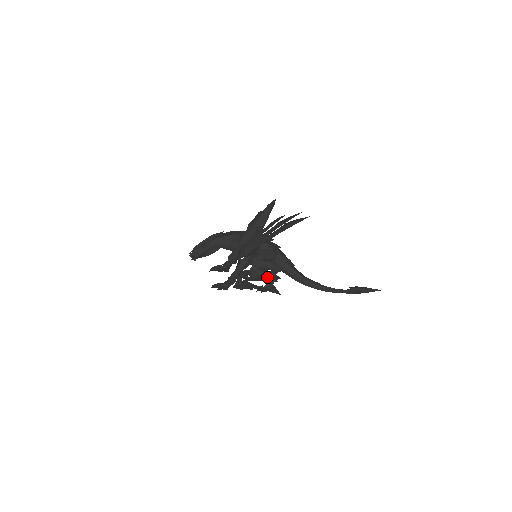
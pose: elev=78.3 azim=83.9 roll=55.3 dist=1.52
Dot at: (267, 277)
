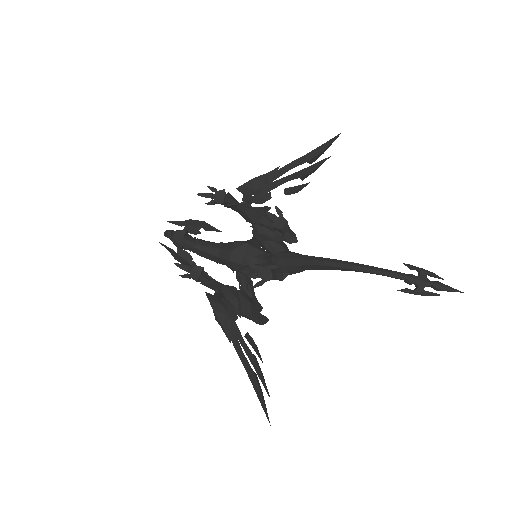
Dot at: (276, 220)
